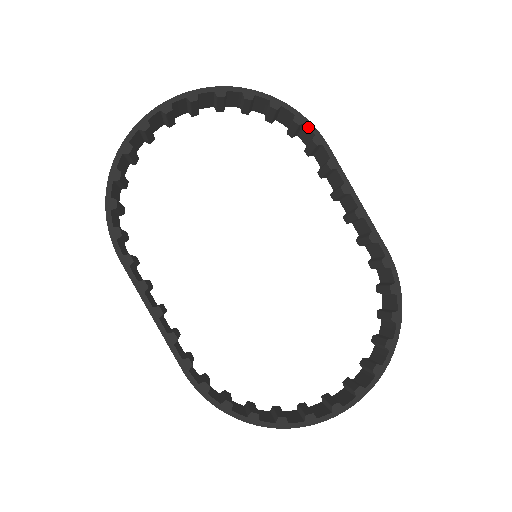
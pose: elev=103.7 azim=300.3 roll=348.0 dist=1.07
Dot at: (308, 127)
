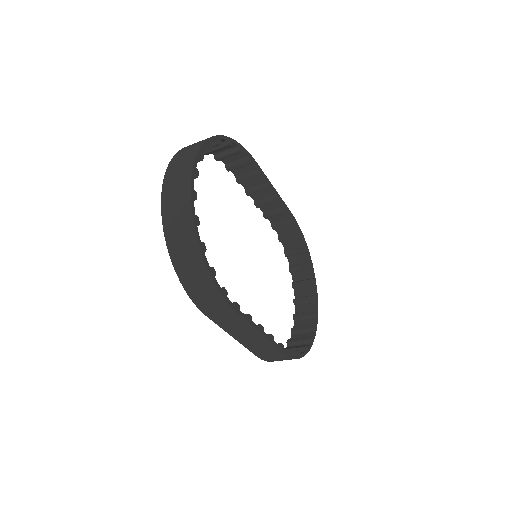
Dot at: (245, 152)
